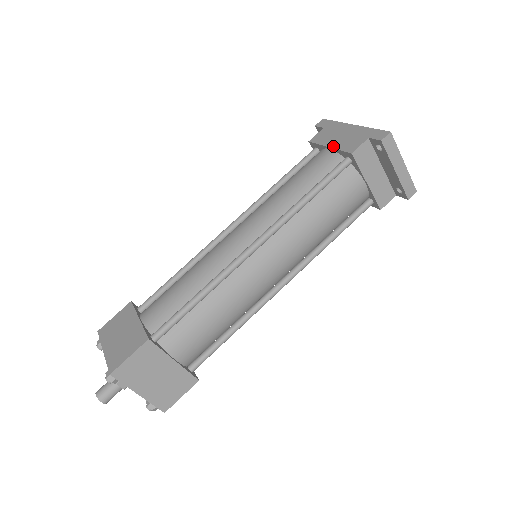
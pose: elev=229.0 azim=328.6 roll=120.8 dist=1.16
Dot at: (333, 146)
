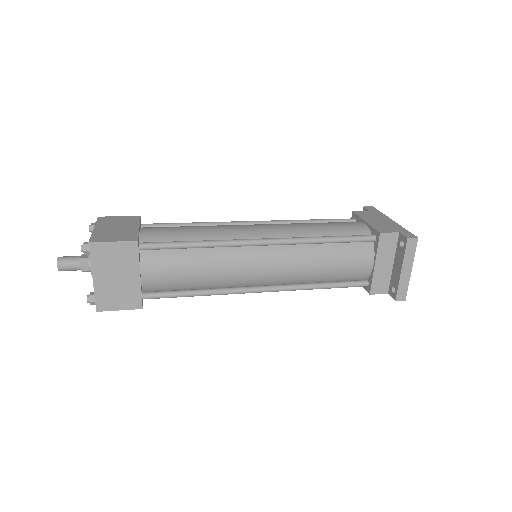
Dot at: (369, 222)
